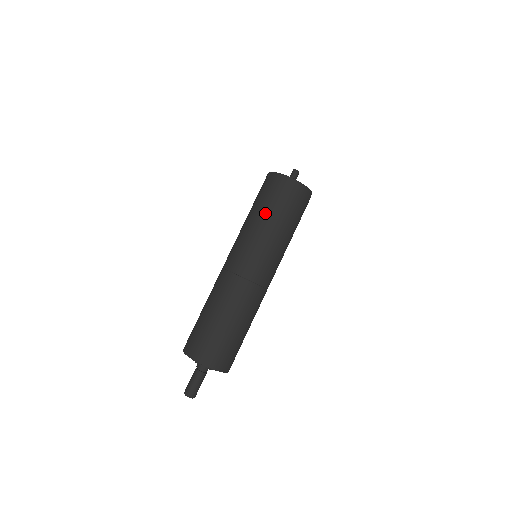
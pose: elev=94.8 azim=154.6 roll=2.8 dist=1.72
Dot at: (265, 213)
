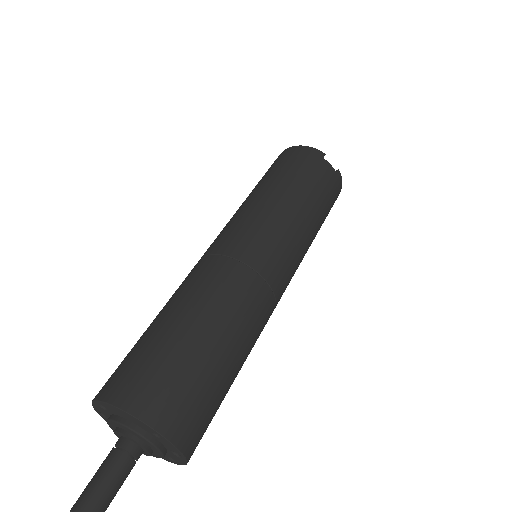
Dot at: occluded
